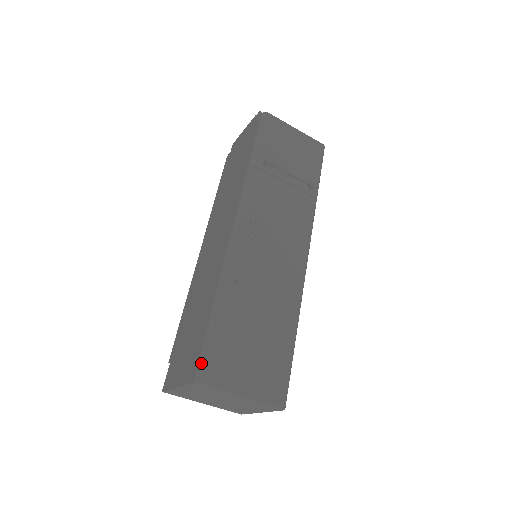
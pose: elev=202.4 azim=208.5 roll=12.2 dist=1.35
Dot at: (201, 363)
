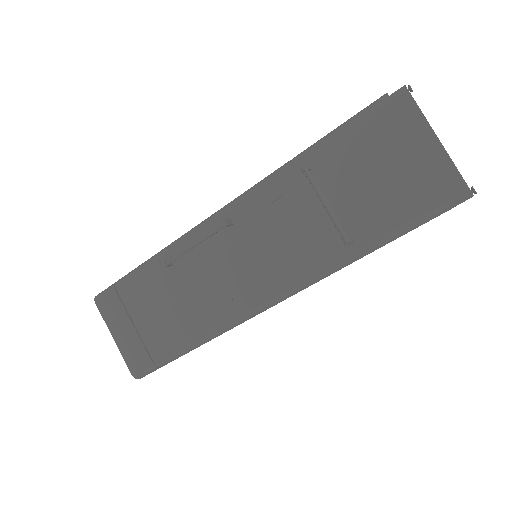
Dot at: (106, 289)
